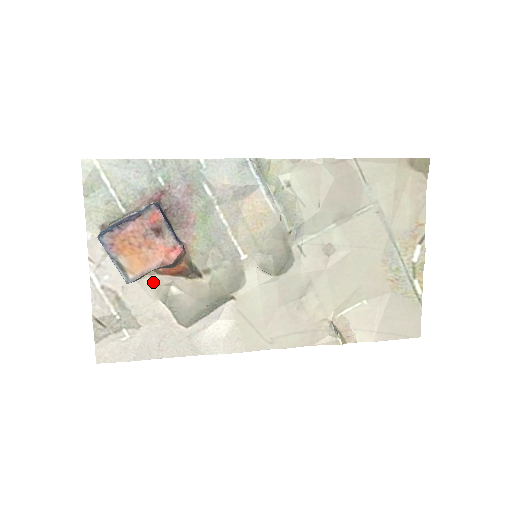
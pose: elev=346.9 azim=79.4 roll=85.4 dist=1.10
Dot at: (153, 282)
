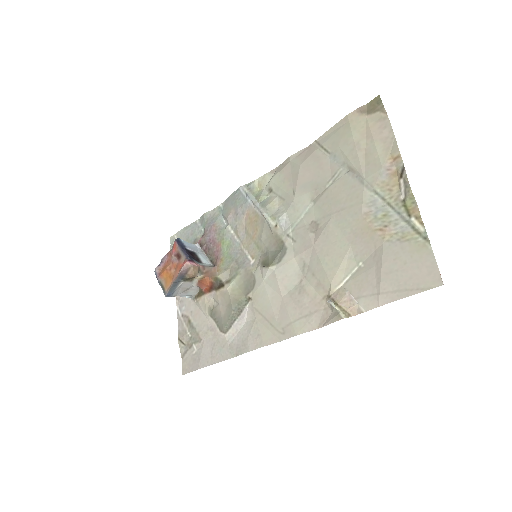
Dot at: (203, 302)
